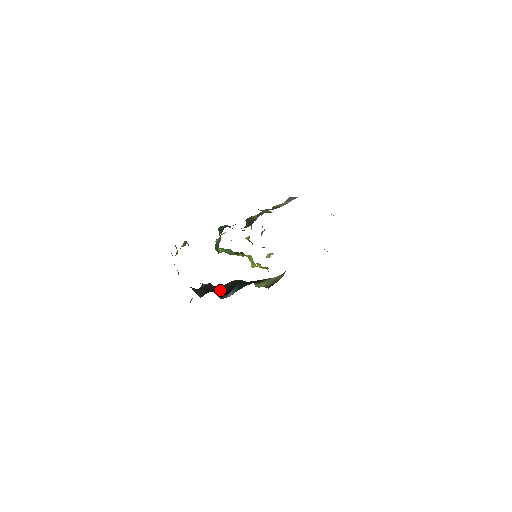
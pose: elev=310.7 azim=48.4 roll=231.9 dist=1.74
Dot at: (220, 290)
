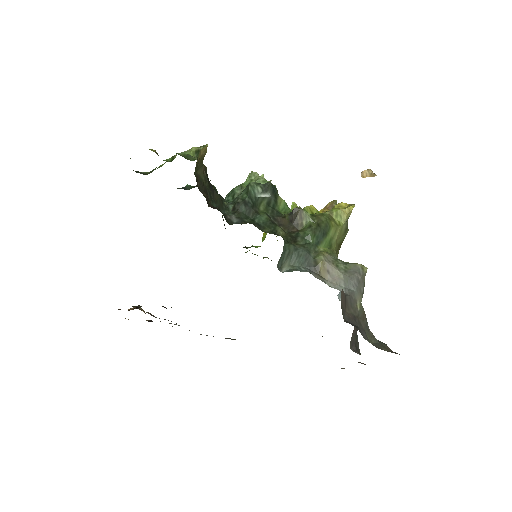
Dot at: occluded
